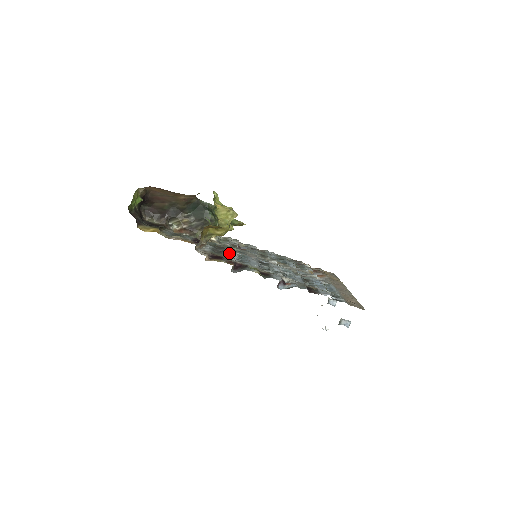
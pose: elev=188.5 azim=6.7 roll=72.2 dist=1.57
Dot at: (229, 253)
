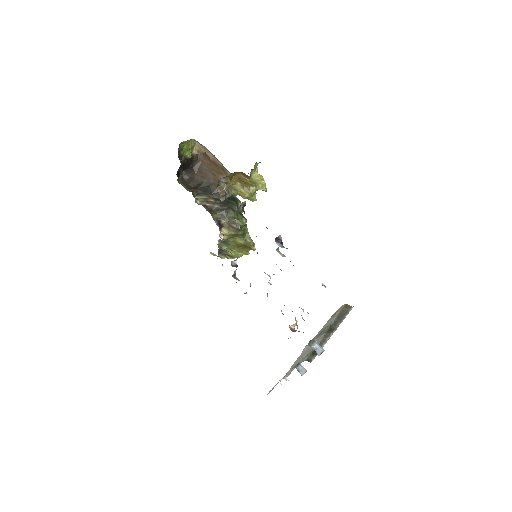
Dot at: (237, 225)
